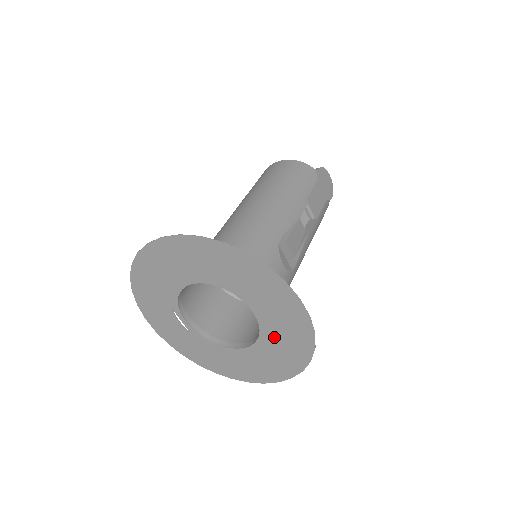
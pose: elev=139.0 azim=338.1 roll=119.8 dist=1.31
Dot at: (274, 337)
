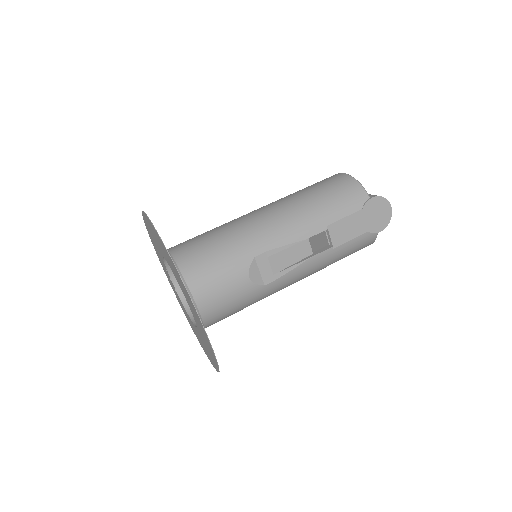
Dot at: (201, 332)
